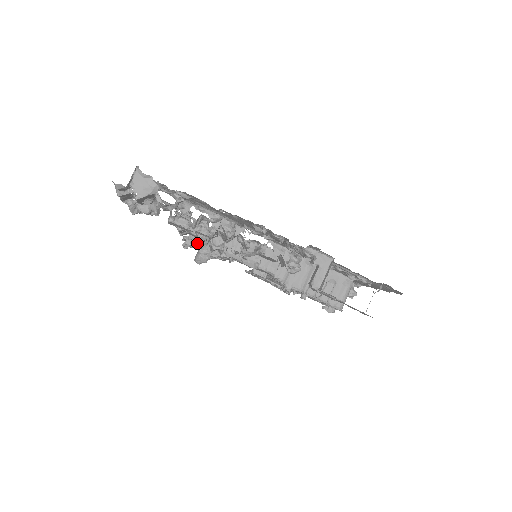
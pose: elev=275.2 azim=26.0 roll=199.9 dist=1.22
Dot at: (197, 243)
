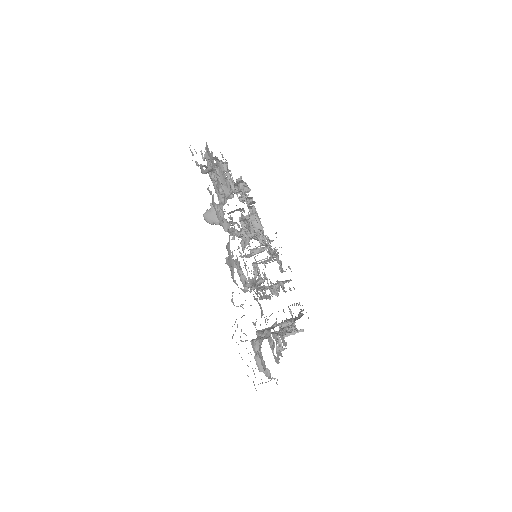
Dot at: (243, 304)
